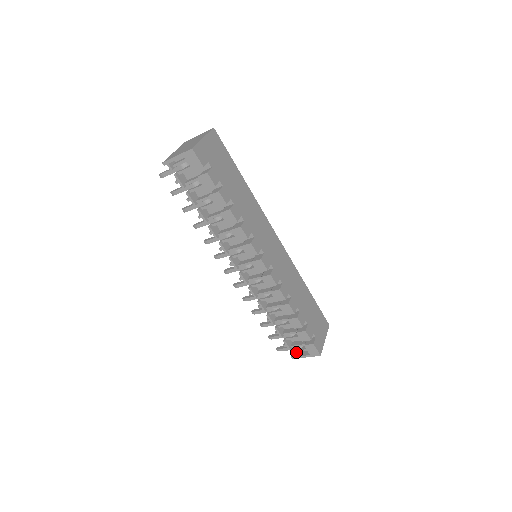
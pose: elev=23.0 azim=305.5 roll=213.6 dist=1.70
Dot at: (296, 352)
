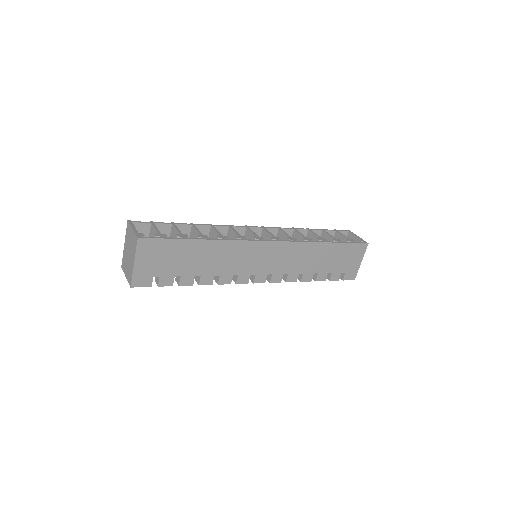
Dot at: occluded
